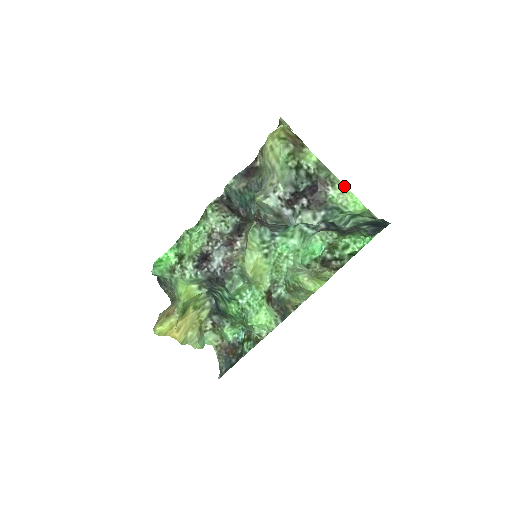
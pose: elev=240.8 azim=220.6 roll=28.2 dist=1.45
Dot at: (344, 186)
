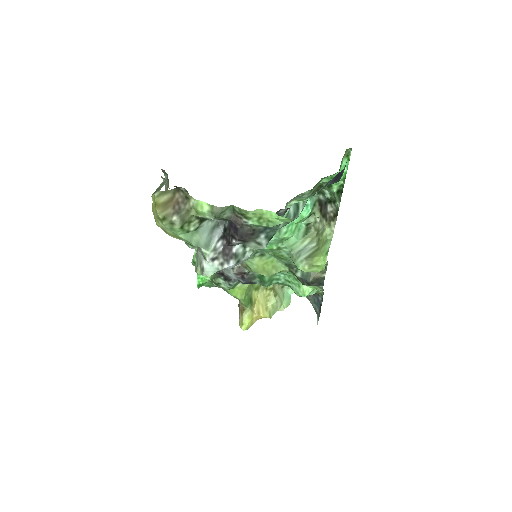
Dot at: (255, 211)
